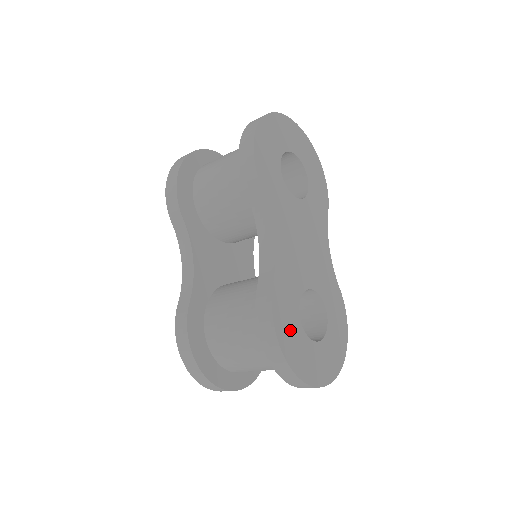
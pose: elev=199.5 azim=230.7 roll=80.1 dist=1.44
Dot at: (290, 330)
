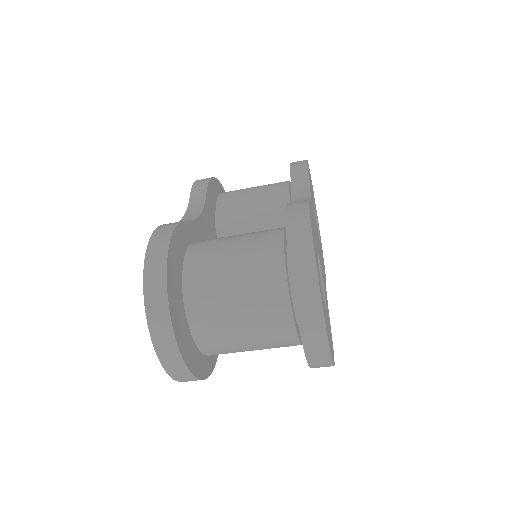
Dot at: (314, 239)
